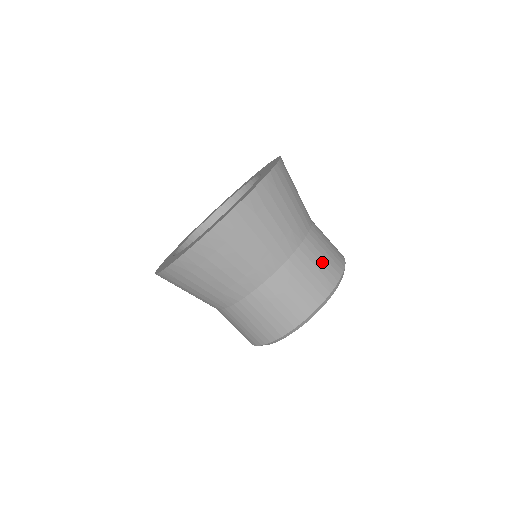
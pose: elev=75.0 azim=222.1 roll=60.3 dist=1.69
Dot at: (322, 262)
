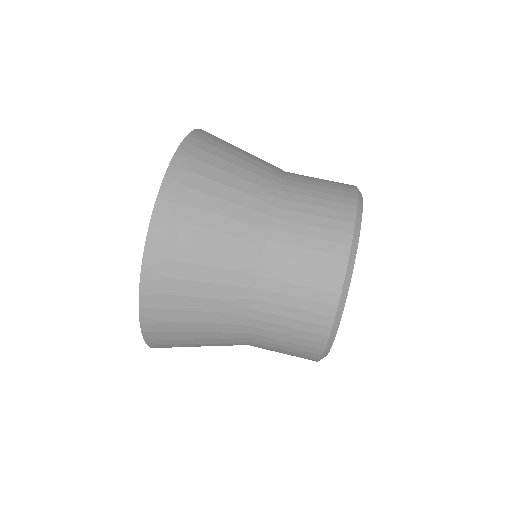
Dot at: occluded
